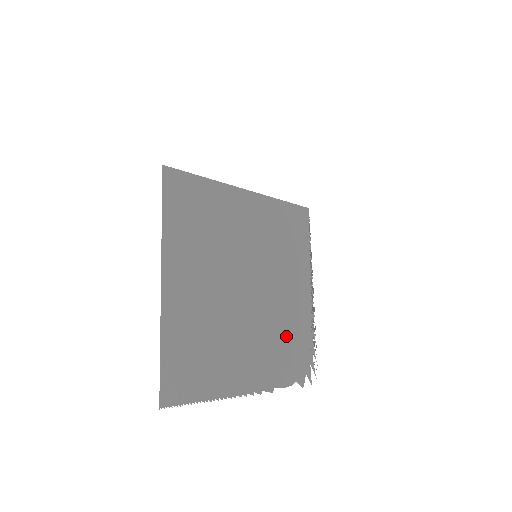
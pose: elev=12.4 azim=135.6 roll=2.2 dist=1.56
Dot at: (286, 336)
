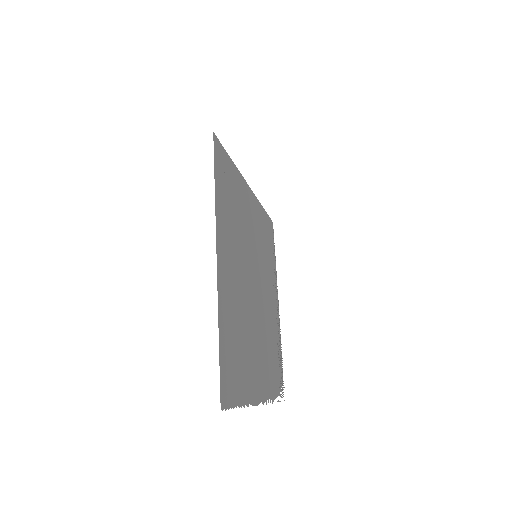
Dot at: (271, 345)
